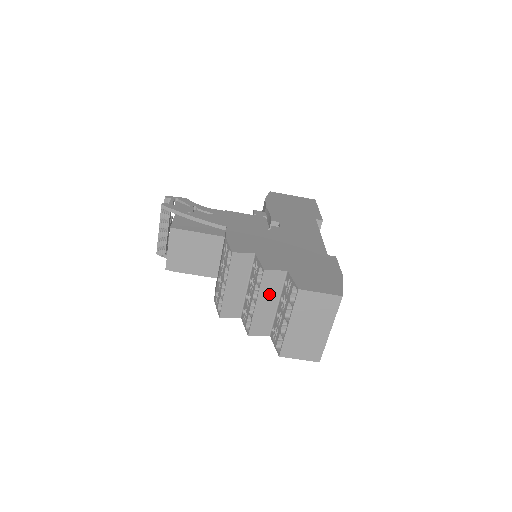
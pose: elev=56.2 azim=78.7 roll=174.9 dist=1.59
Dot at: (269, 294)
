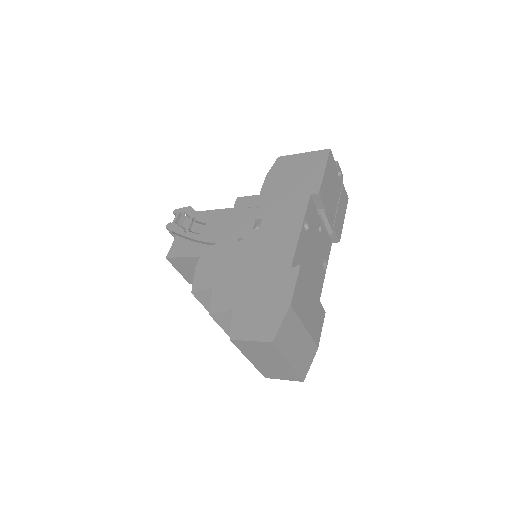
Dot at: occluded
